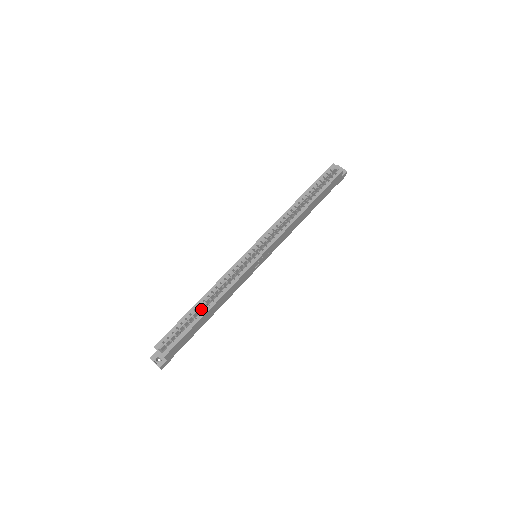
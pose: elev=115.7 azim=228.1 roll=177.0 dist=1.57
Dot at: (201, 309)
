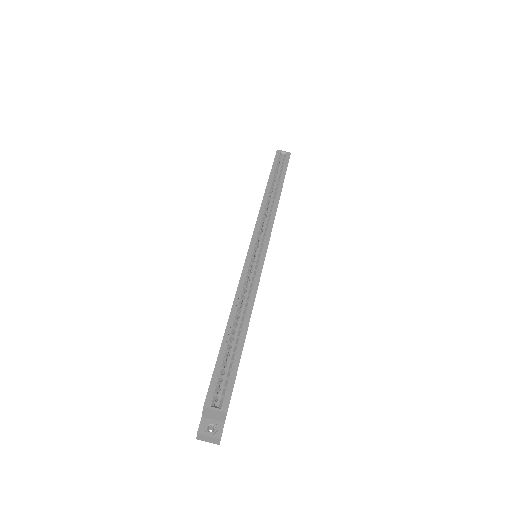
Dot at: occluded
